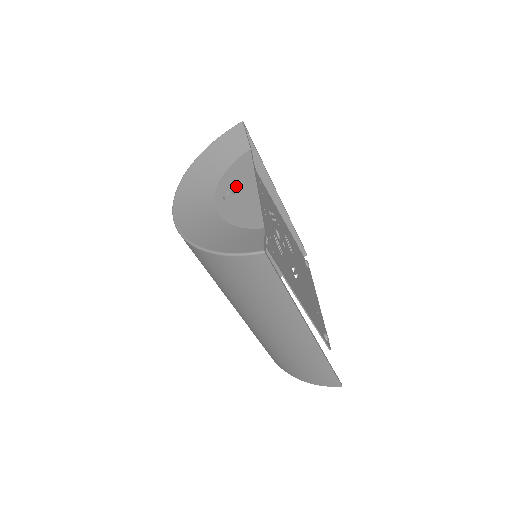
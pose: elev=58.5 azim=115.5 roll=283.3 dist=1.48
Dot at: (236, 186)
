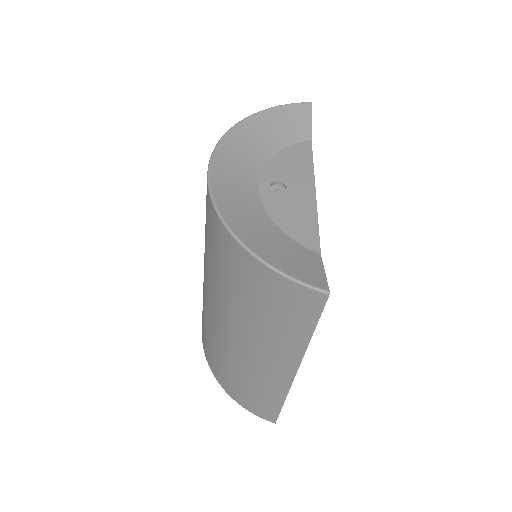
Dot at: (289, 179)
